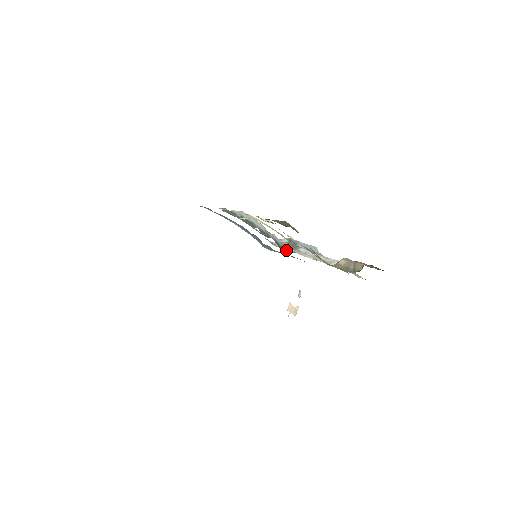
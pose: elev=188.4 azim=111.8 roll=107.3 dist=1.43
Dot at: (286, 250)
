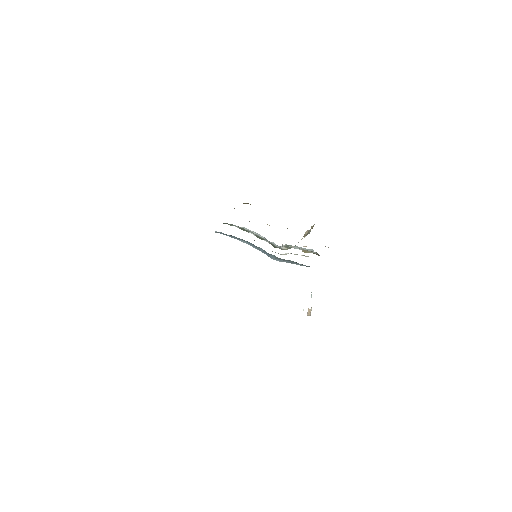
Dot at: (281, 249)
